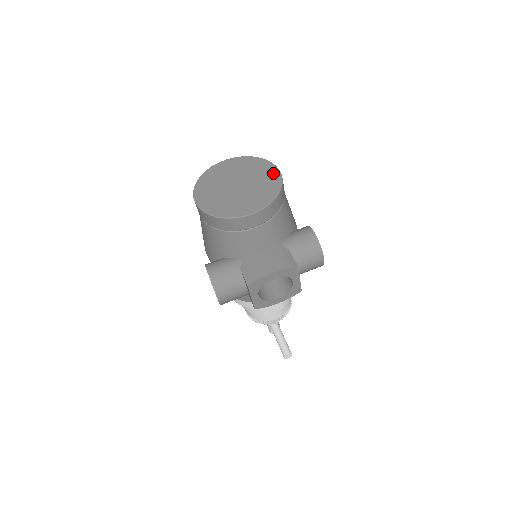
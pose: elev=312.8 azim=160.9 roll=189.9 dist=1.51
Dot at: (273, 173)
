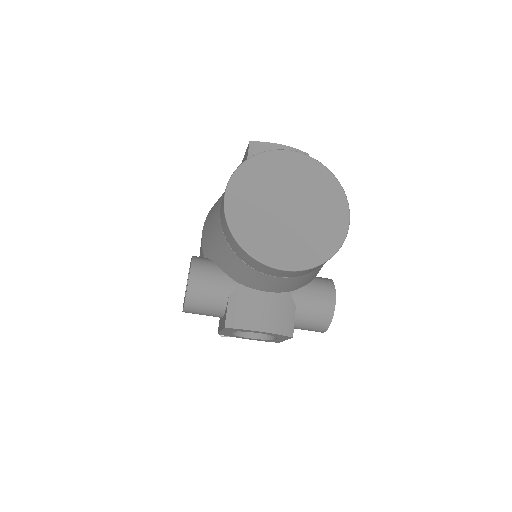
Dot at: (340, 220)
